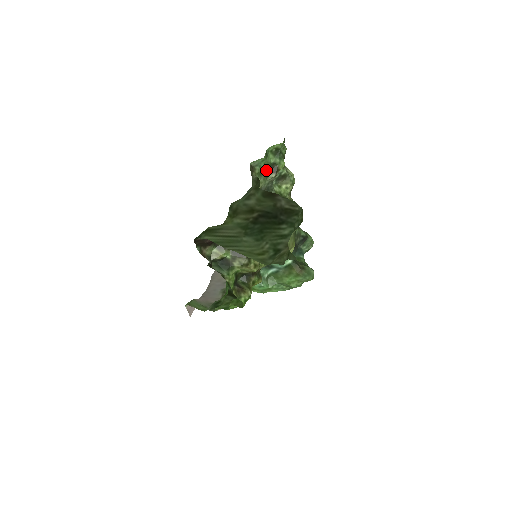
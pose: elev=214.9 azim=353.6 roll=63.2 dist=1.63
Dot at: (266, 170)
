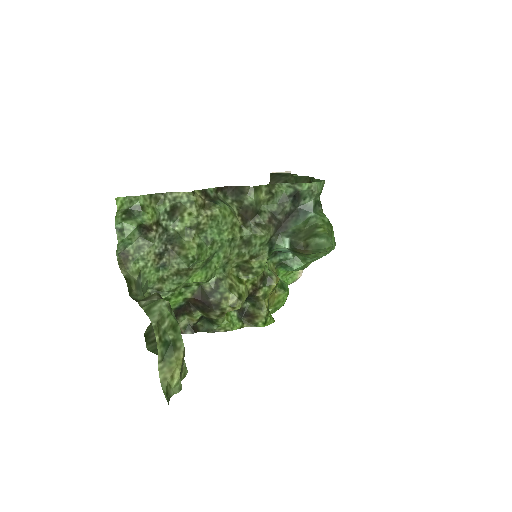
Dot at: (142, 235)
